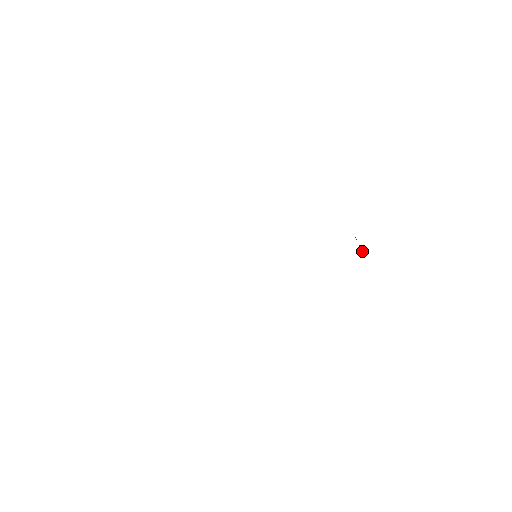
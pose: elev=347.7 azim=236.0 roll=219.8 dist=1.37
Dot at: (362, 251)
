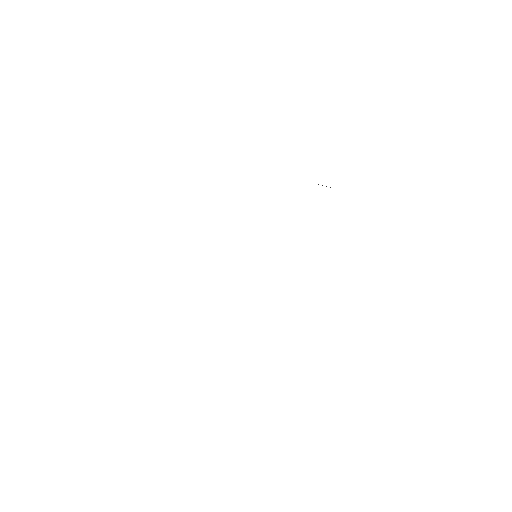
Dot at: occluded
